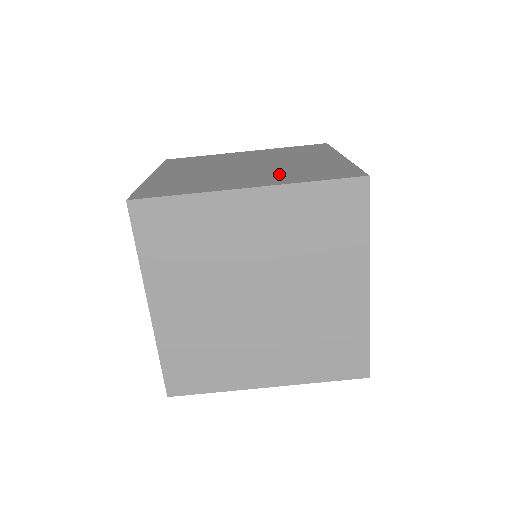
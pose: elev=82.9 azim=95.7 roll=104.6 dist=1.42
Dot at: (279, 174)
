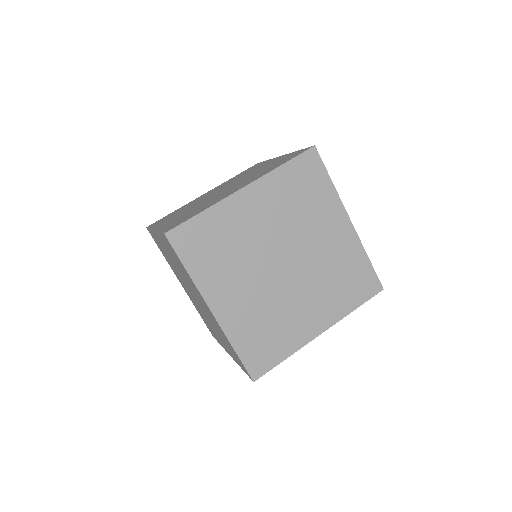
Dot at: (253, 177)
